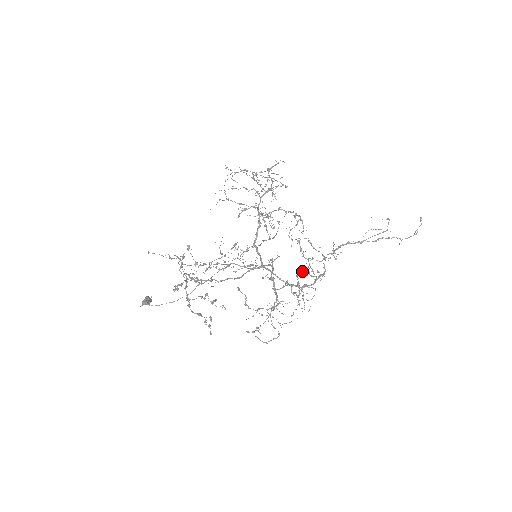
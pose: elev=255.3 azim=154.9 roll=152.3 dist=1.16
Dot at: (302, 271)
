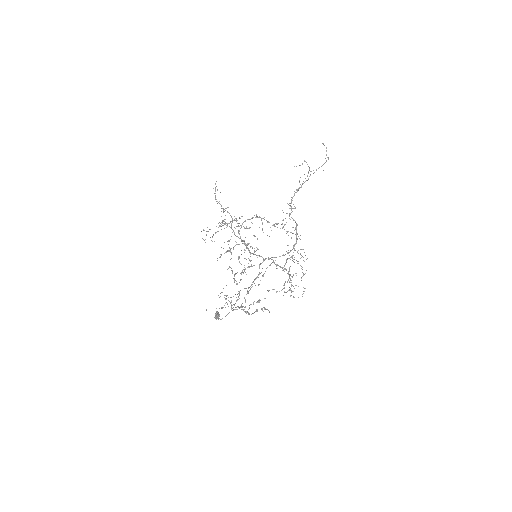
Dot at: occluded
